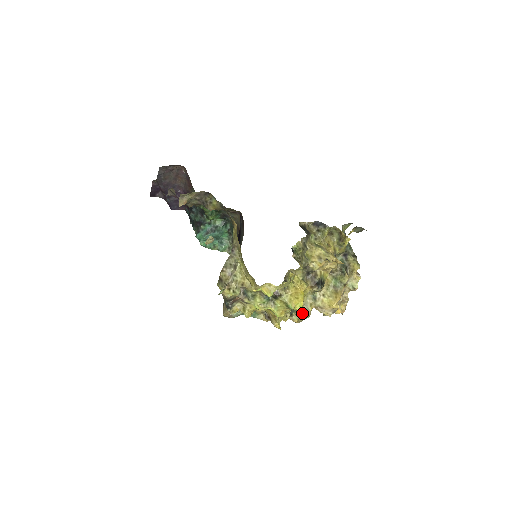
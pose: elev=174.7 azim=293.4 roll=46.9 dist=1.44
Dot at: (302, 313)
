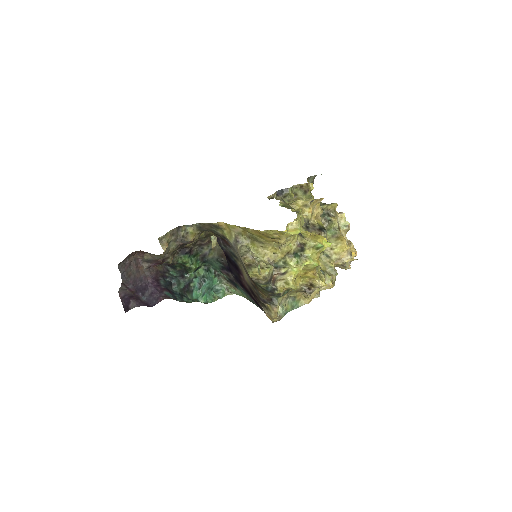
Dot at: (329, 274)
